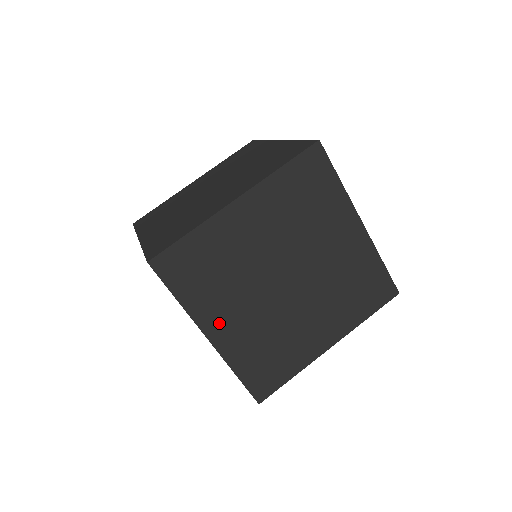
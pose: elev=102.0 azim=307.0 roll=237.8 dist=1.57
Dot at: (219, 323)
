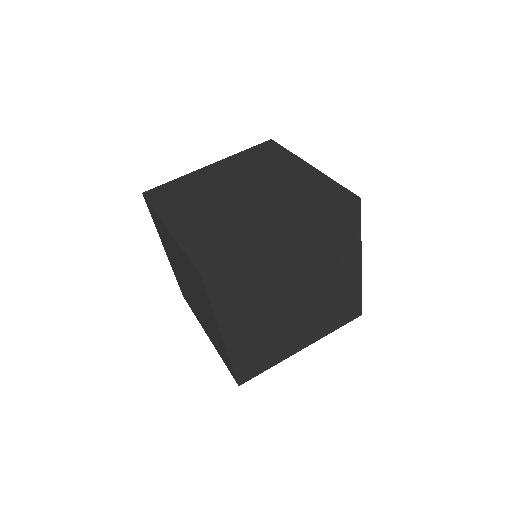
Dot at: (180, 220)
